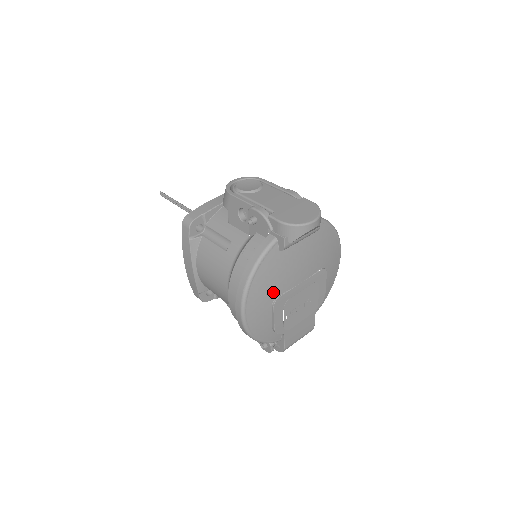
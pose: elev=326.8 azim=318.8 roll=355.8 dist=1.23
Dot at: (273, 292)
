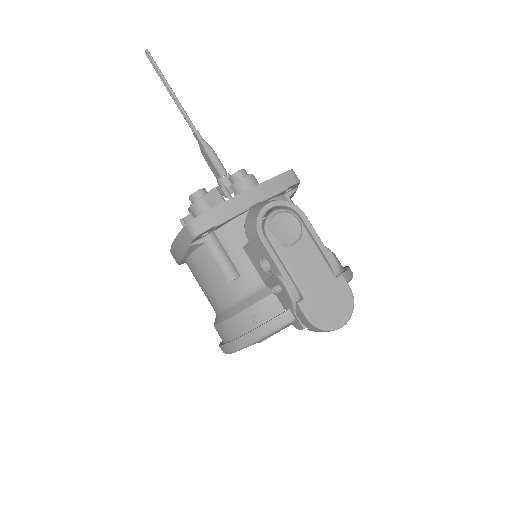
Dot at: occluded
